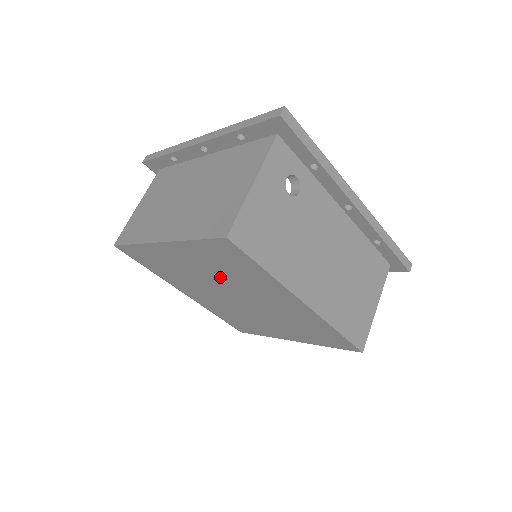
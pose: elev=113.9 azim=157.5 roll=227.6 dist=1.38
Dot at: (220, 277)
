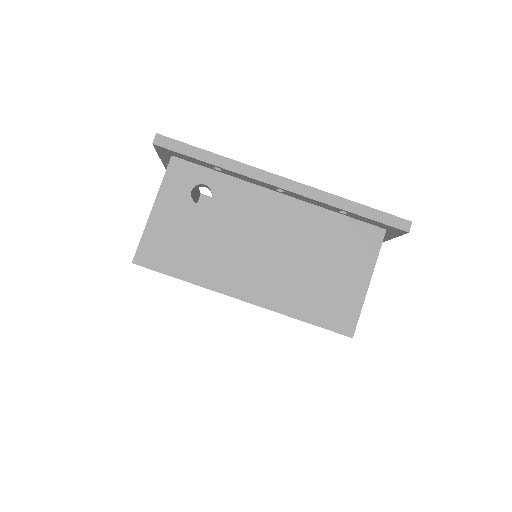
Dot at: occluded
